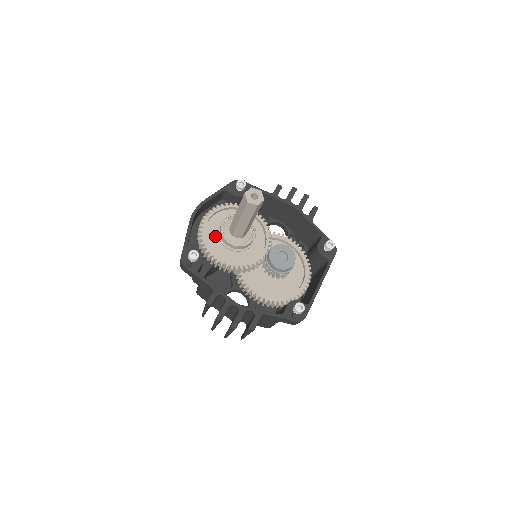
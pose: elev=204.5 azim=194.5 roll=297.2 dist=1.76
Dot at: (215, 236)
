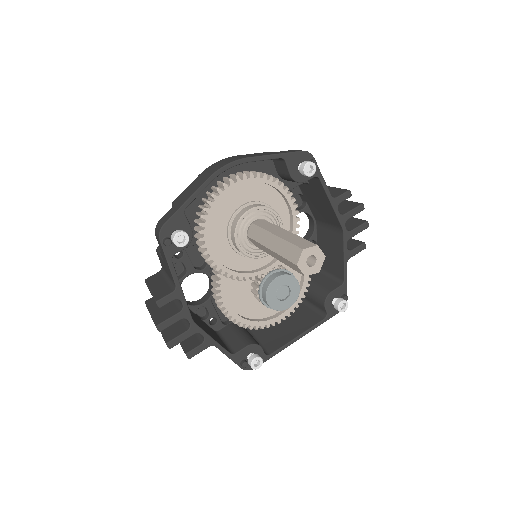
Dot at: (226, 213)
